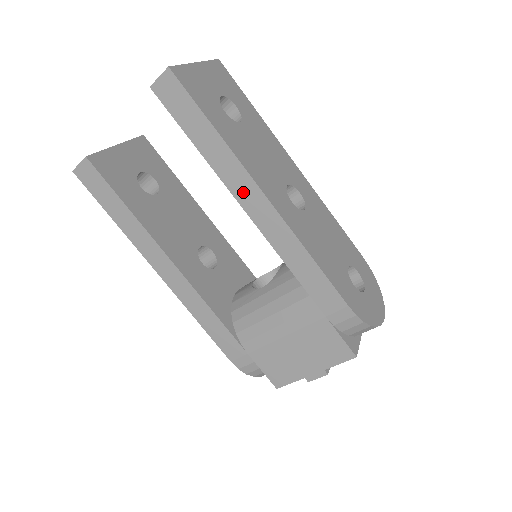
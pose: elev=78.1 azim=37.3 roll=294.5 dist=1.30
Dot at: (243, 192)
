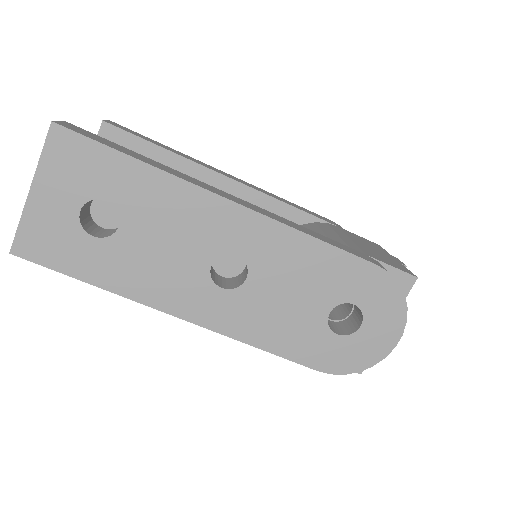
Dot at: occluded
